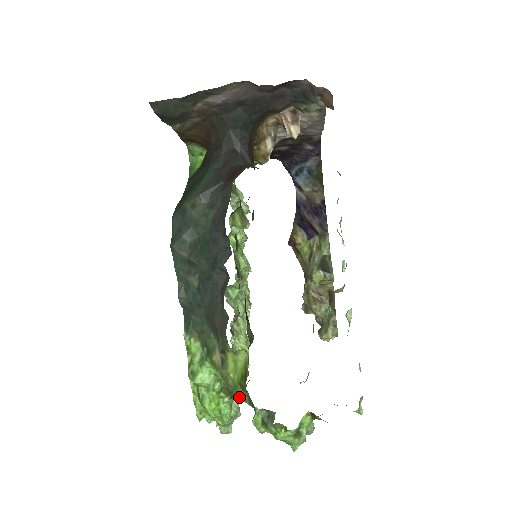
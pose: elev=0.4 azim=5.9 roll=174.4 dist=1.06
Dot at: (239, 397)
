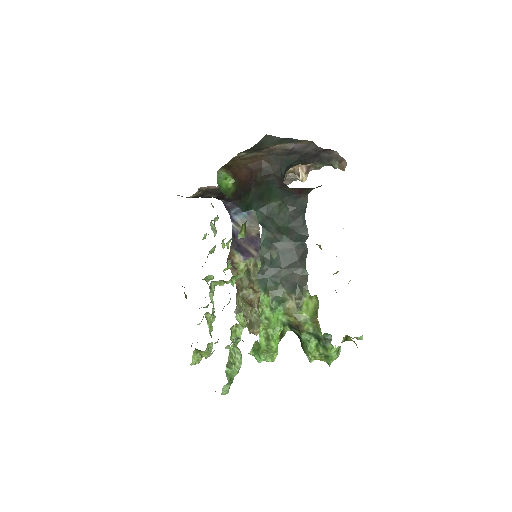
Dot at: (302, 331)
